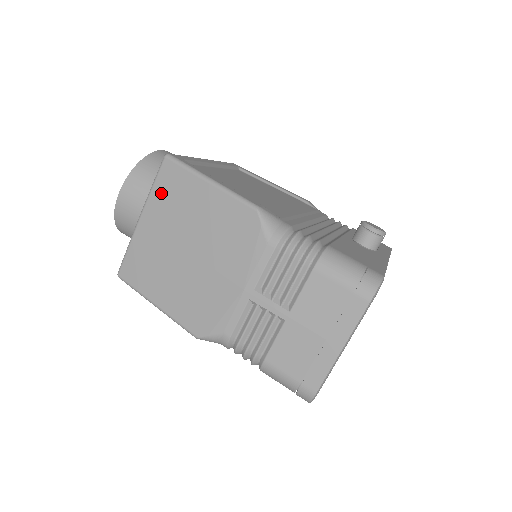
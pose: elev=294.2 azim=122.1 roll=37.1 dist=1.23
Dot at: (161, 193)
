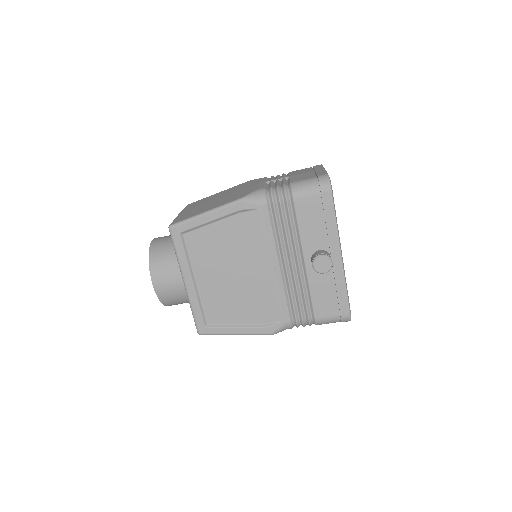
Dot at: occluded
